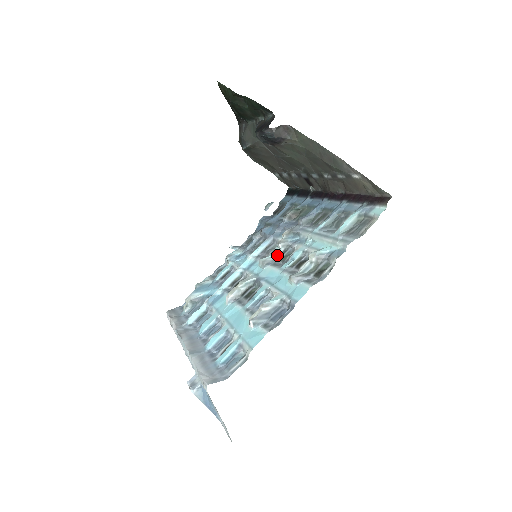
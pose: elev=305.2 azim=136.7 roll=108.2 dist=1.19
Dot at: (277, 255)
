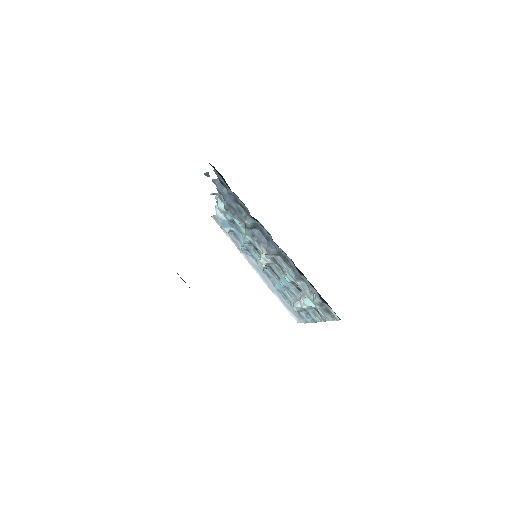
Dot at: (271, 260)
